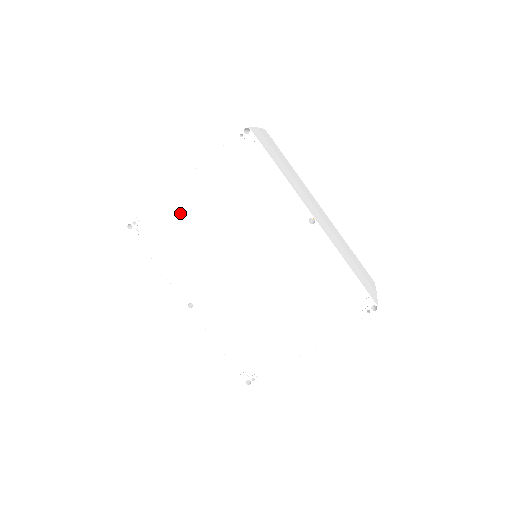
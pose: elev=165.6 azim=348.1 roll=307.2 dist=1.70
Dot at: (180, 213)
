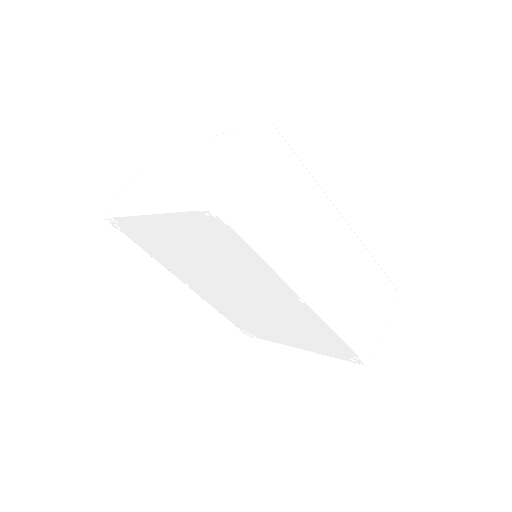
Dot at: (155, 234)
